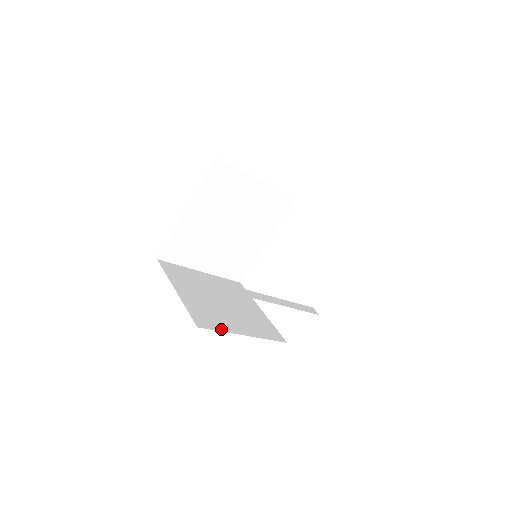
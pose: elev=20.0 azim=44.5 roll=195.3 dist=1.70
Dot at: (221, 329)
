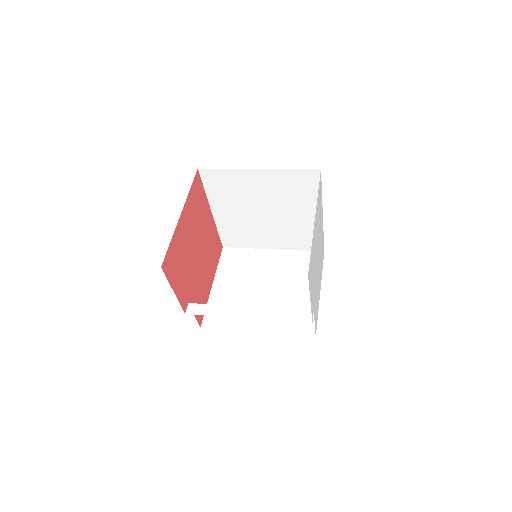
Dot at: (228, 327)
